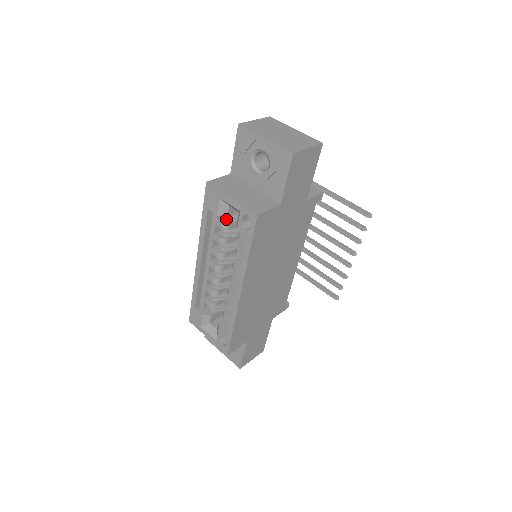
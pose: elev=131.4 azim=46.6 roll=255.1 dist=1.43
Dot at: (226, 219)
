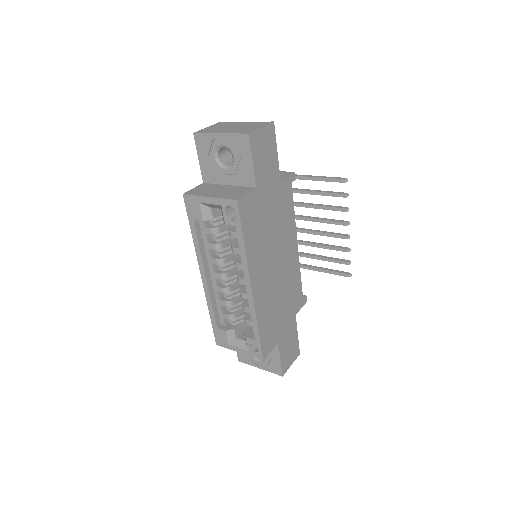
Dot at: (213, 223)
